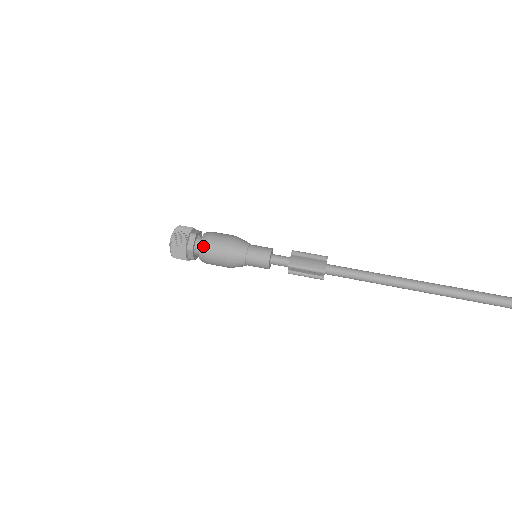
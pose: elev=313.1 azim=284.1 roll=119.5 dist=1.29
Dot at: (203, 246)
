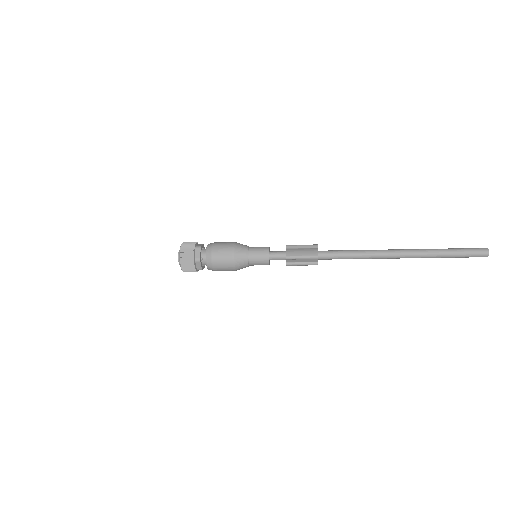
Dot at: (209, 255)
